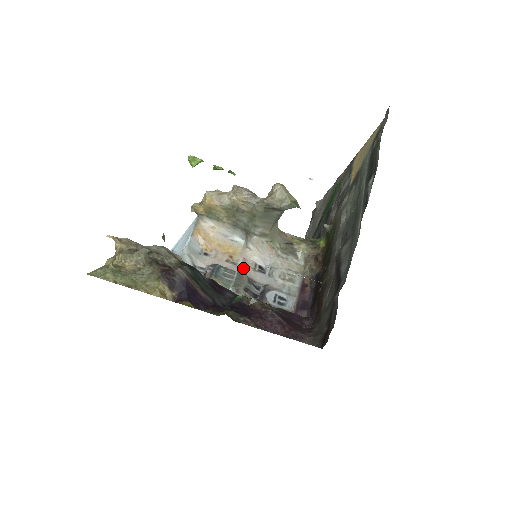
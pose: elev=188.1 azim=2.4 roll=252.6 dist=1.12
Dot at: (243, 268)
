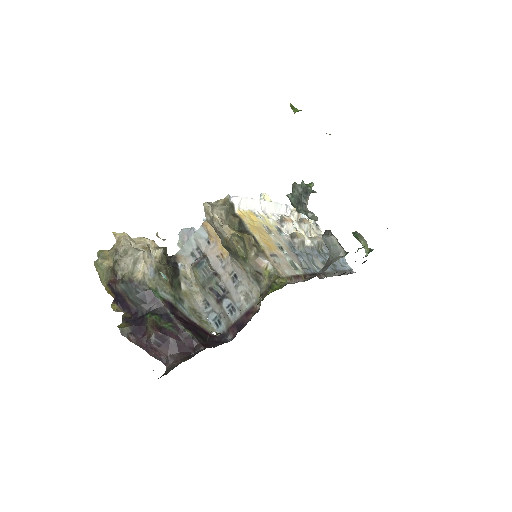
Dot at: (223, 269)
